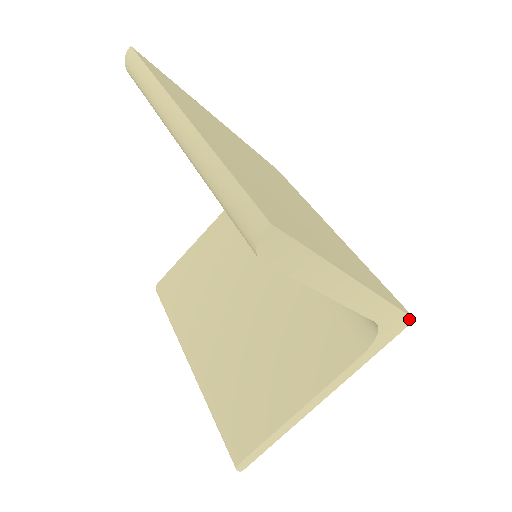
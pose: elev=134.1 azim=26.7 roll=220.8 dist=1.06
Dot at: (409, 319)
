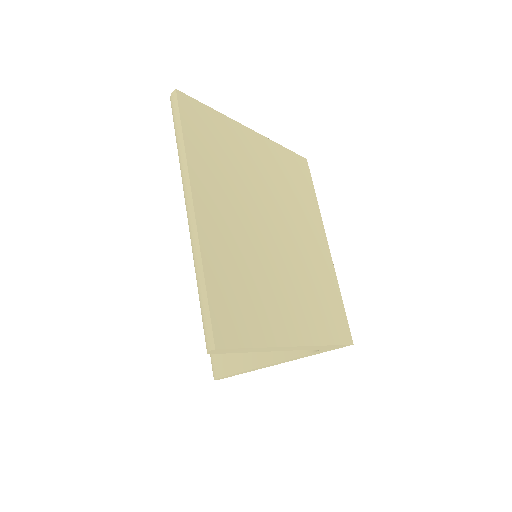
Dot at: (347, 345)
